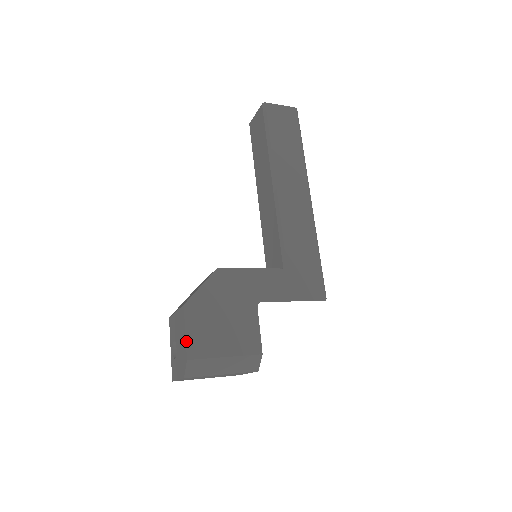
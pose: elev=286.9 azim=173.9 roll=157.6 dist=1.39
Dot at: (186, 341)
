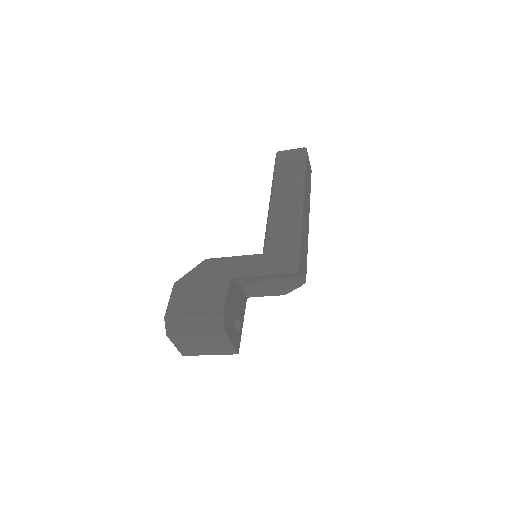
Dot at: (168, 306)
